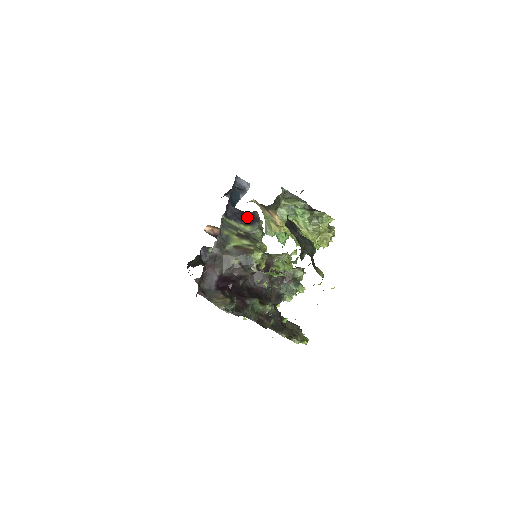
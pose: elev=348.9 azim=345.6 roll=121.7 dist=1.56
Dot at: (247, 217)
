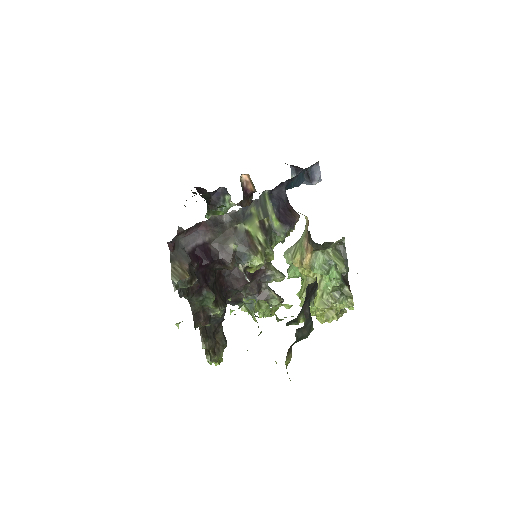
Dot at: (287, 212)
